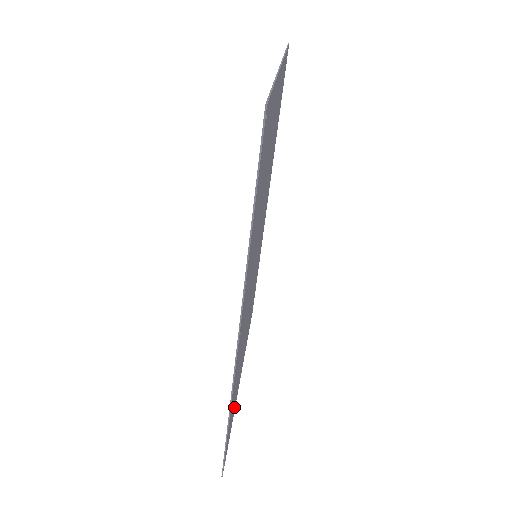
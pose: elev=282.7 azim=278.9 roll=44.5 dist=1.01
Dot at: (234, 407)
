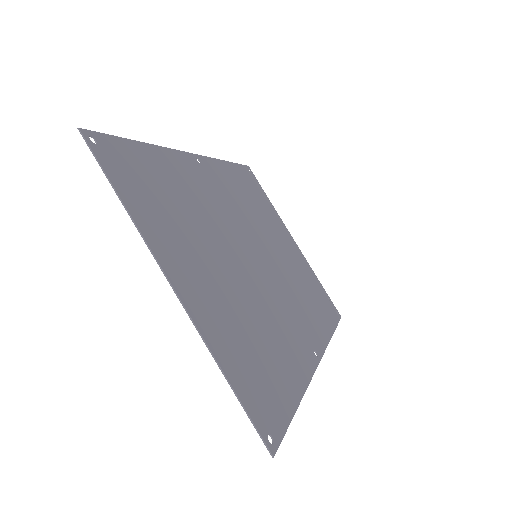
Dot at: (313, 279)
